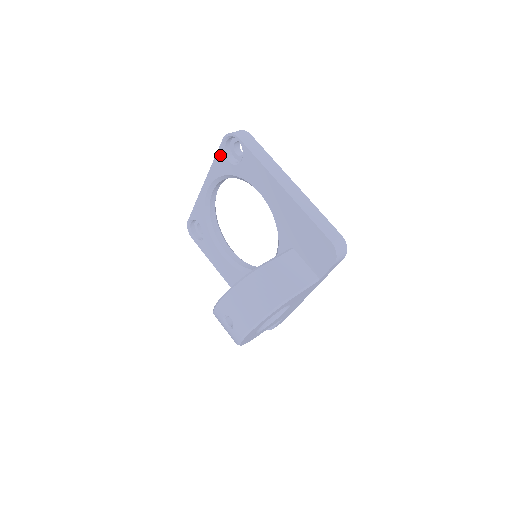
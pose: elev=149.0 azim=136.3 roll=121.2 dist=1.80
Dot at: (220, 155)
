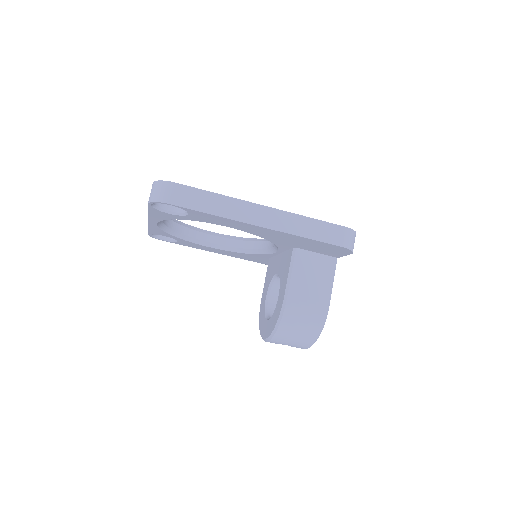
Dot at: (154, 211)
